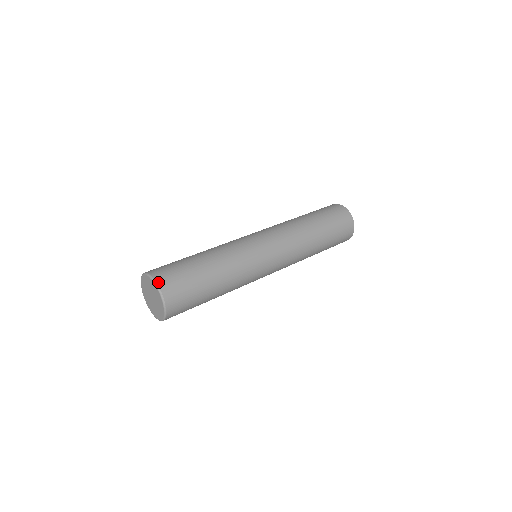
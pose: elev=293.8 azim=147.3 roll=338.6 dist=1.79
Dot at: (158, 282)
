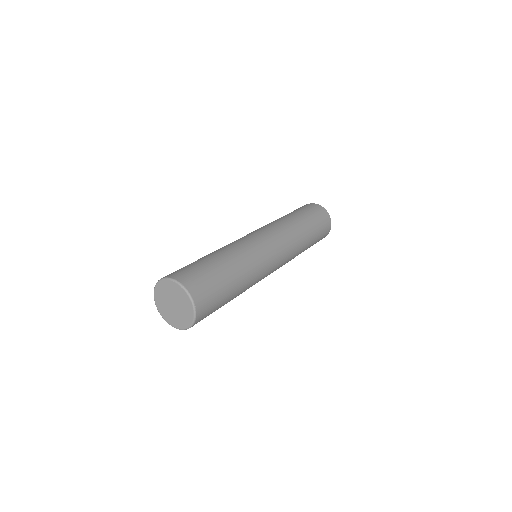
Dot at: (191, 293)
